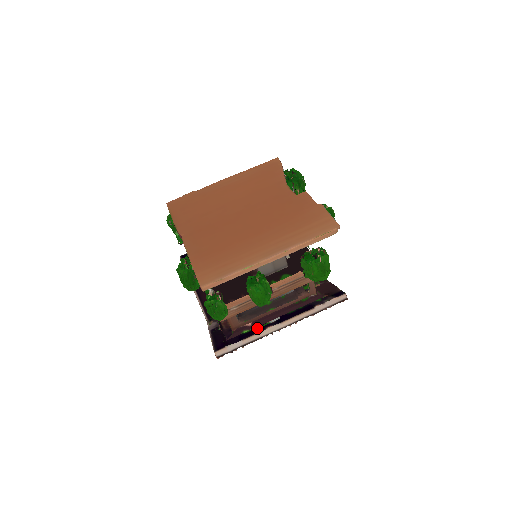
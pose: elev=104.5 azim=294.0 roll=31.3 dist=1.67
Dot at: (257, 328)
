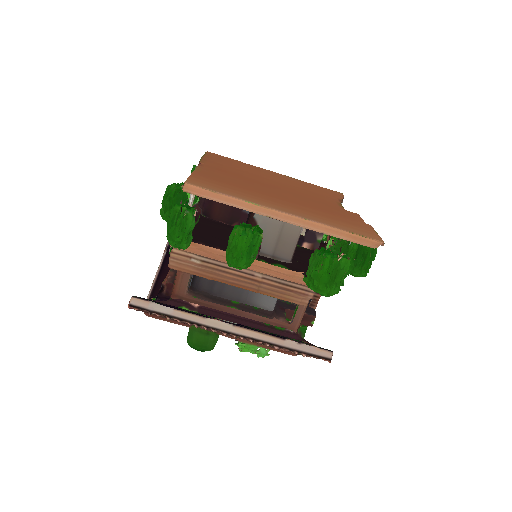
Dot at: (201, 314)
